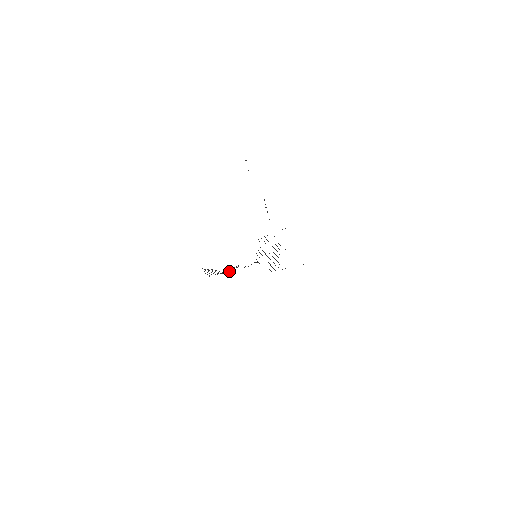
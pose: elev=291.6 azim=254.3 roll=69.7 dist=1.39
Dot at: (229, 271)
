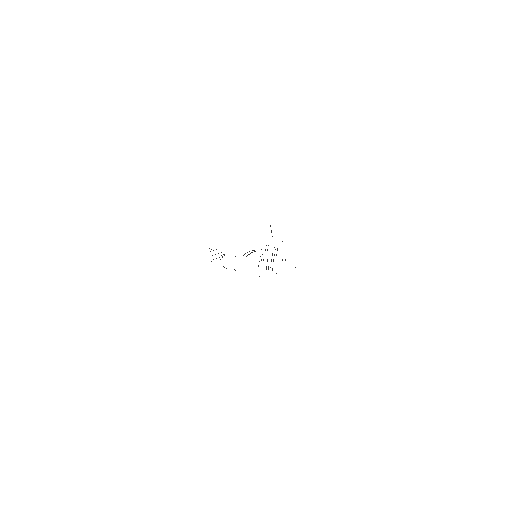
Dot at: occluded
